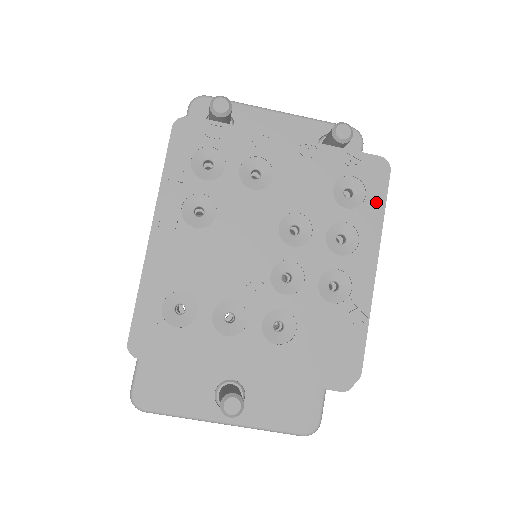
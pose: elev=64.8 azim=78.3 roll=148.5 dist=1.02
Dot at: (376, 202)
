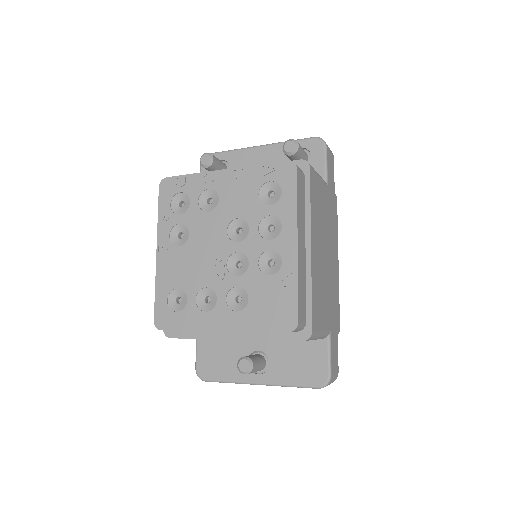
Dot at: (290, 194)
